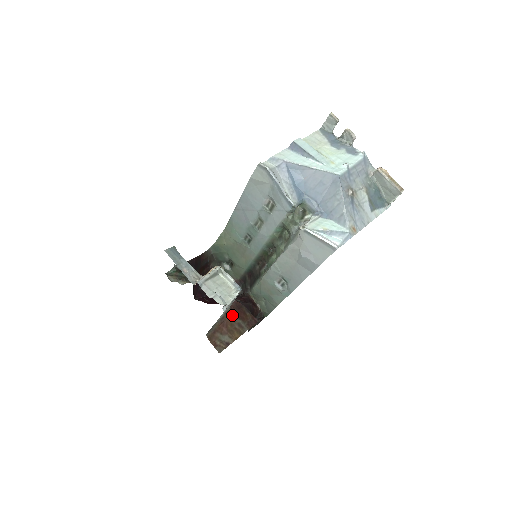
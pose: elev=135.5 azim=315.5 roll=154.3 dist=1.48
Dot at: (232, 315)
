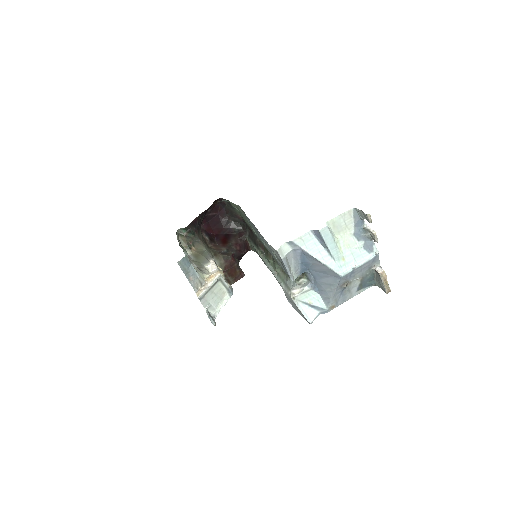
Dot at: (224, 274)
